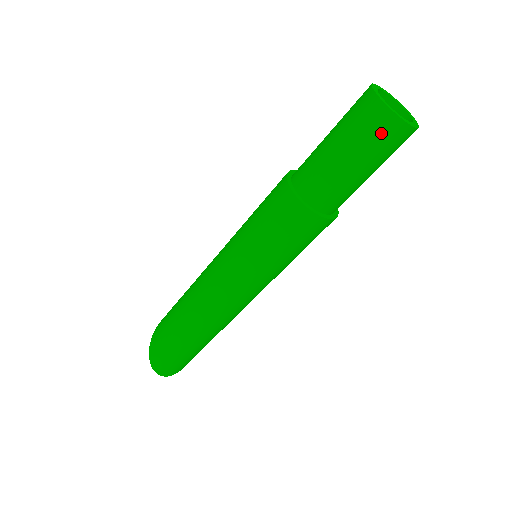
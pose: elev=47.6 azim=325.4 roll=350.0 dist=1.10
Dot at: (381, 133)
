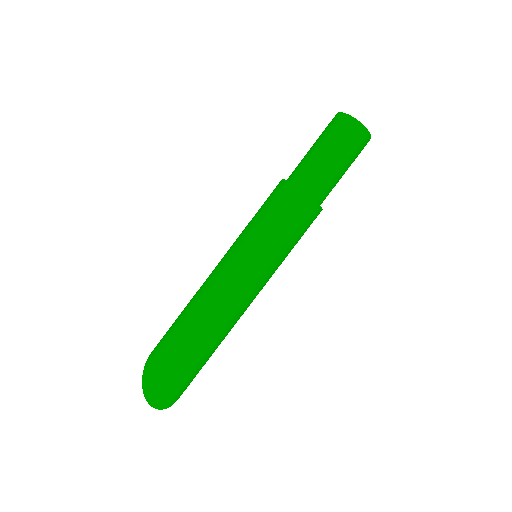
Dot at: (350, 133)
